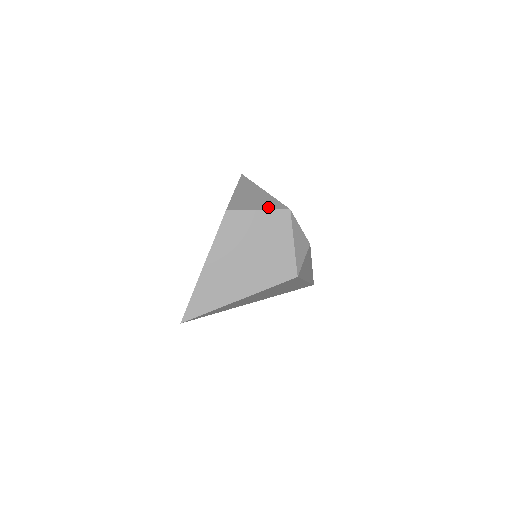
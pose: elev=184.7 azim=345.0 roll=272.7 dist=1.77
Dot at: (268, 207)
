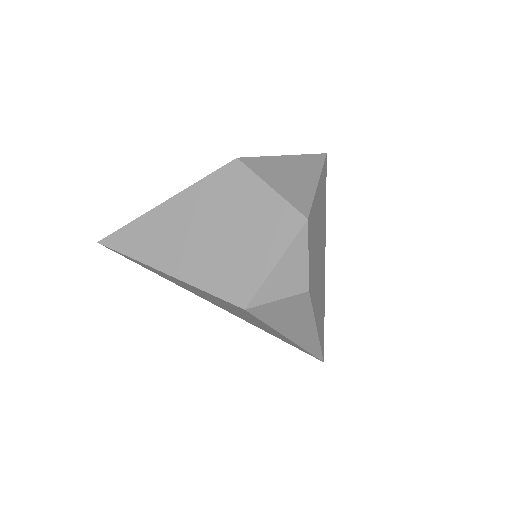
Dot at: (287, 195)
